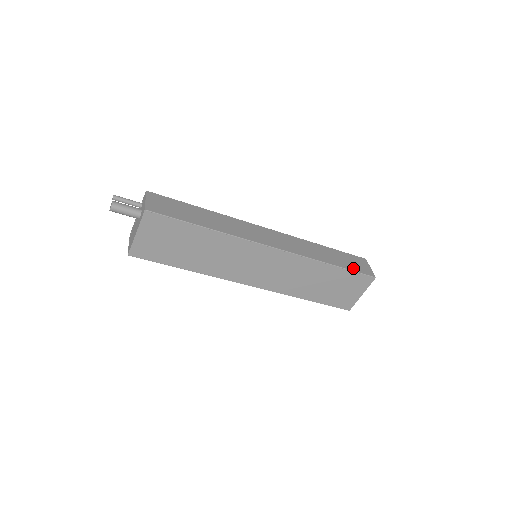
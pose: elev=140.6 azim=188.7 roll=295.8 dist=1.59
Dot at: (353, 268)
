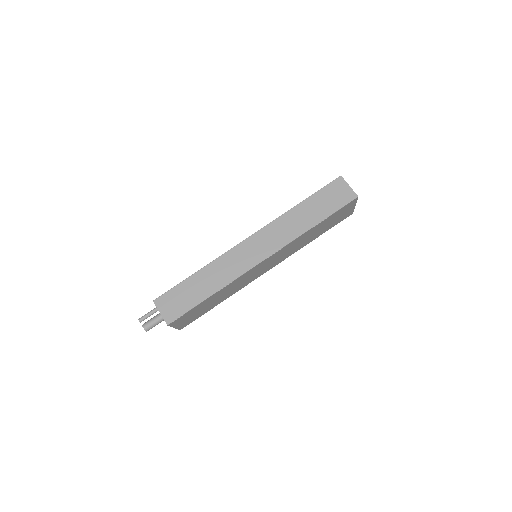
Dot at: (334, 207)
